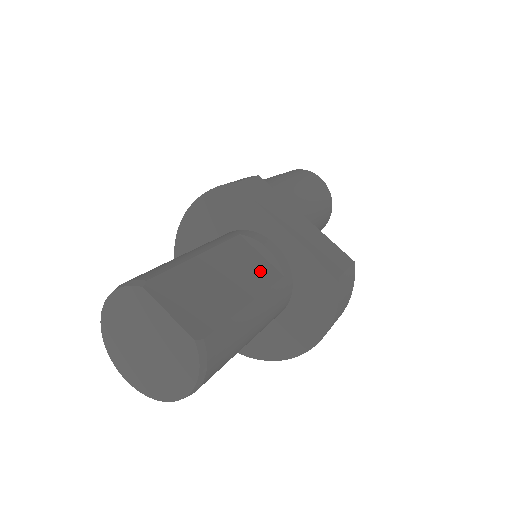
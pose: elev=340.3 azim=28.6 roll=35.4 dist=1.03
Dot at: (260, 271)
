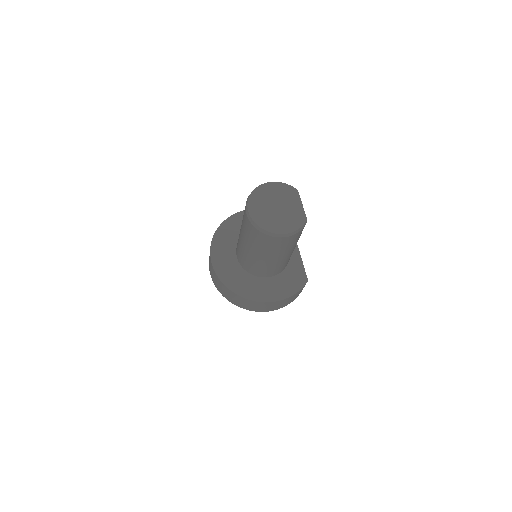
Dot at: occluded
